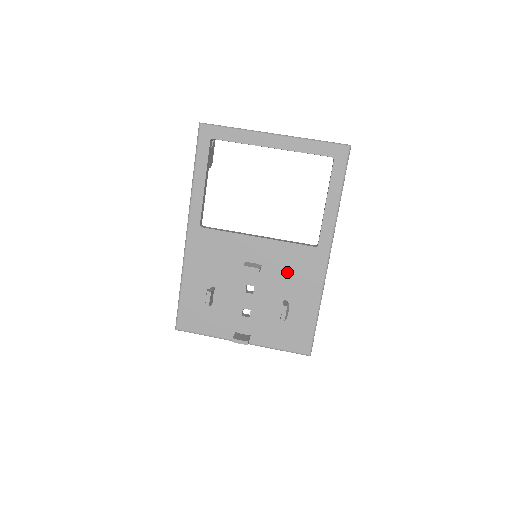
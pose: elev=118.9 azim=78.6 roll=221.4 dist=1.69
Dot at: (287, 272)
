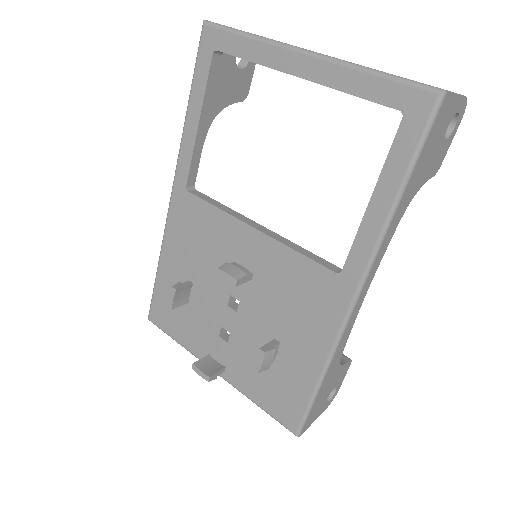
Dot at: (286, 298)
